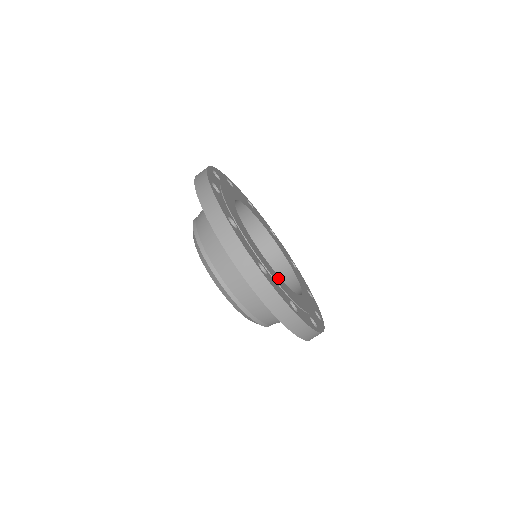
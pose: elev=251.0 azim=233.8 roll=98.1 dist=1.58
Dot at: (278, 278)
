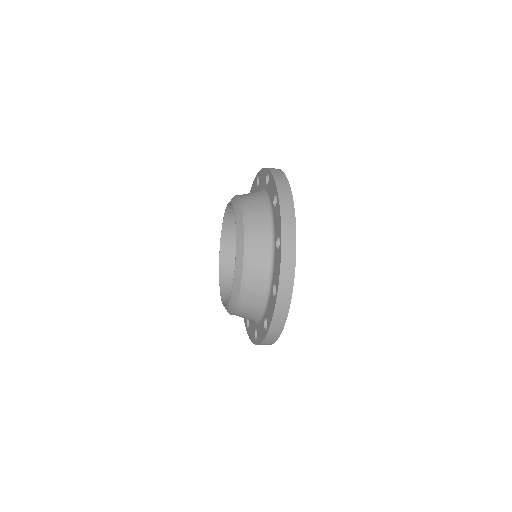
Dot at: occluded
